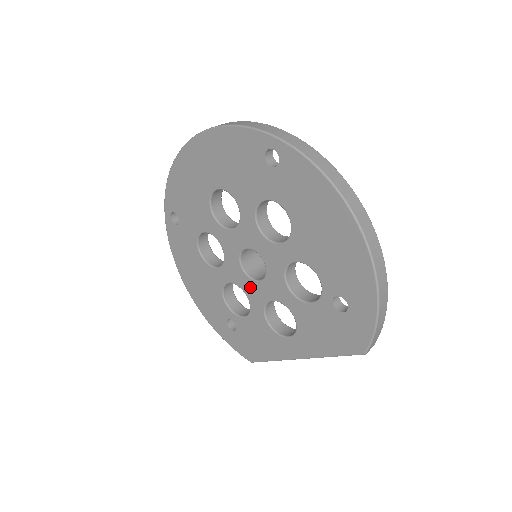
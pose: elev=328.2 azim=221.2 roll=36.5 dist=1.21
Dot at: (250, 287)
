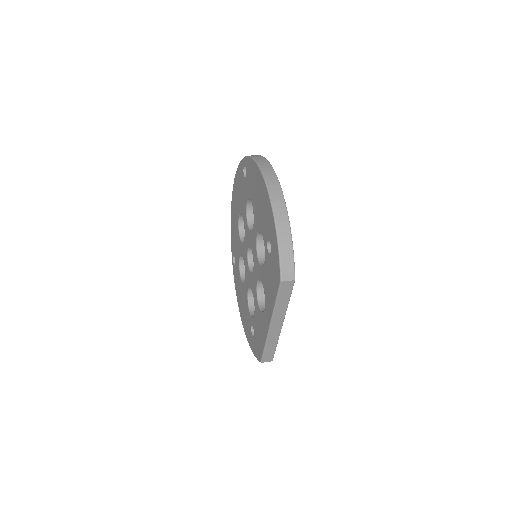
Dot at: (252, 281)
